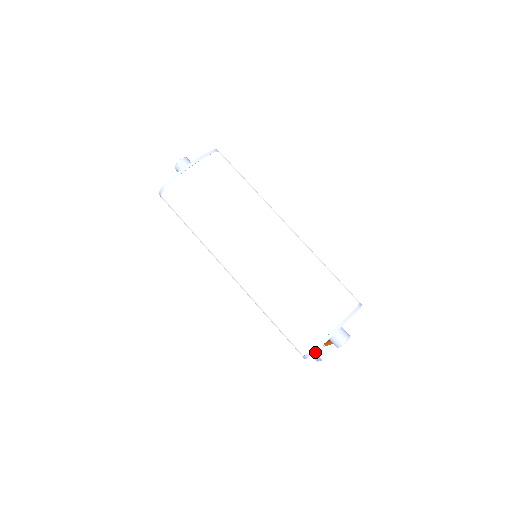
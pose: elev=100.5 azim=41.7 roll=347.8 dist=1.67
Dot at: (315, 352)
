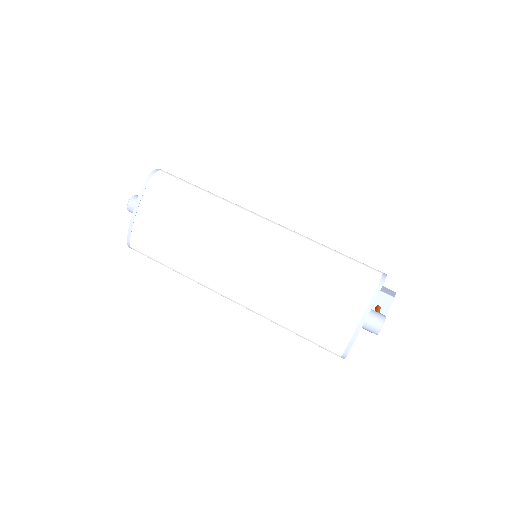
Dot at: occluded
